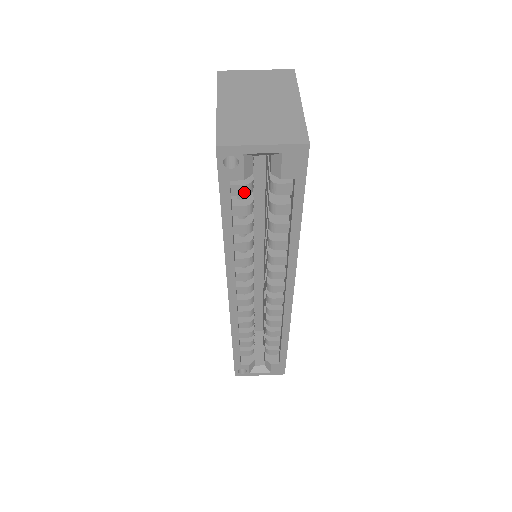
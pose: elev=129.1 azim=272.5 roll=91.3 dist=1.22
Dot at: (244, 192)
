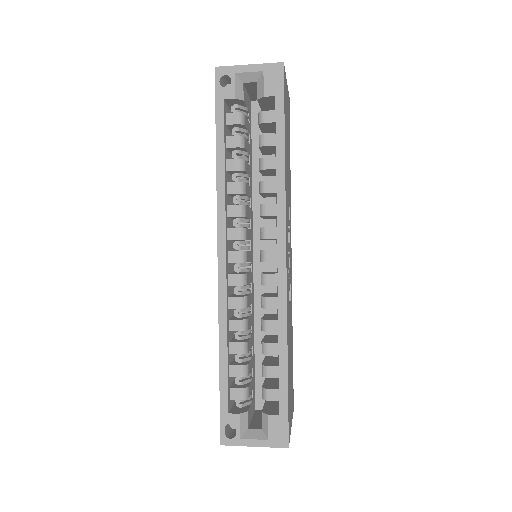
Dot at: (236, 120)
